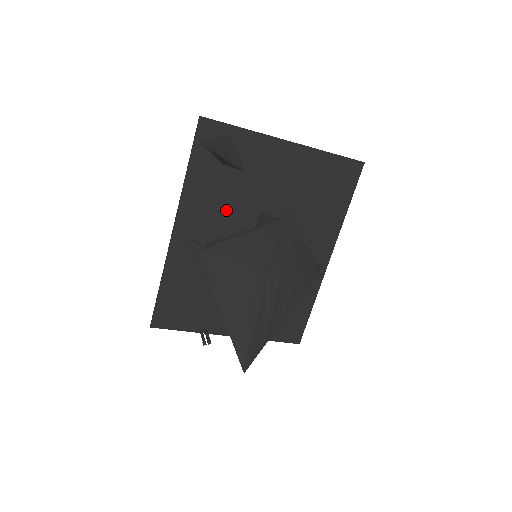
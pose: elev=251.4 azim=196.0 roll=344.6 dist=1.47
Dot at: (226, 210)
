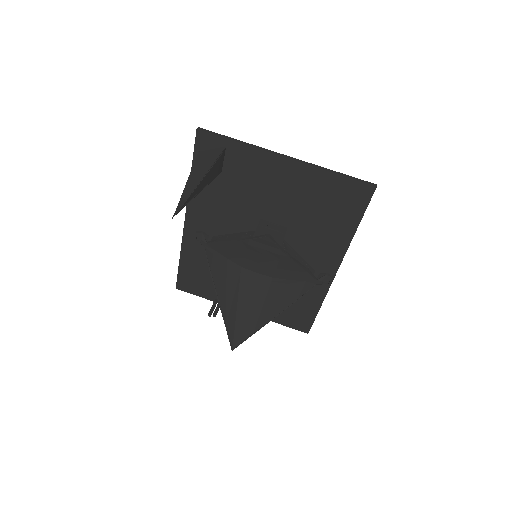
Dot at: (229, 211)
